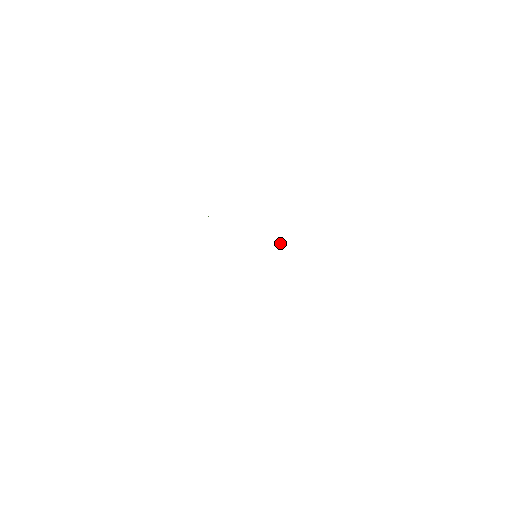
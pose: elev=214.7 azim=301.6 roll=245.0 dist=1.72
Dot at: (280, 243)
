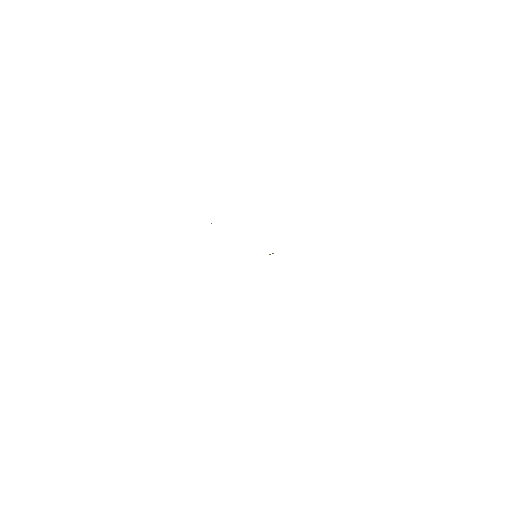
Dot at: occluded
